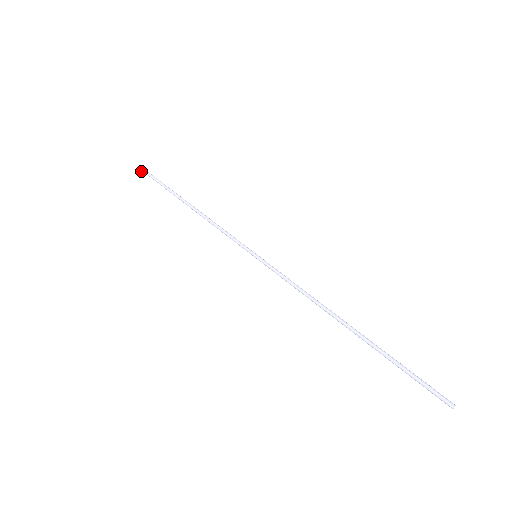
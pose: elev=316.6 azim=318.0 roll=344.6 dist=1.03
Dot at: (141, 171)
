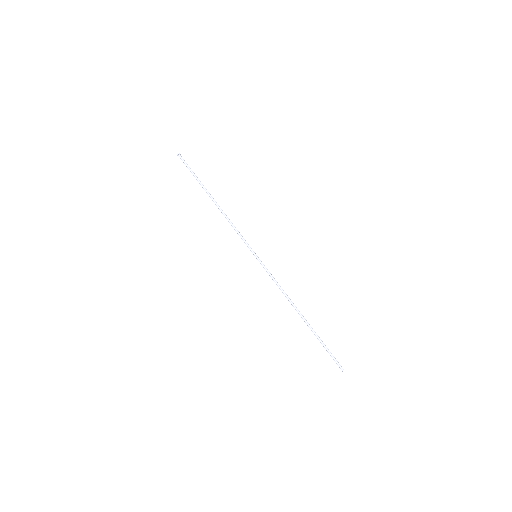
Dot at: (177, 155)
